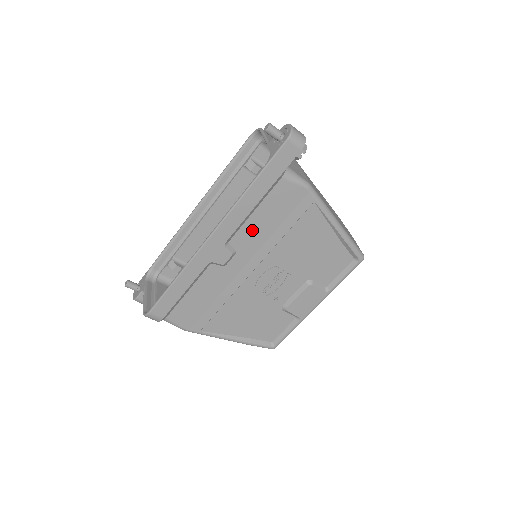
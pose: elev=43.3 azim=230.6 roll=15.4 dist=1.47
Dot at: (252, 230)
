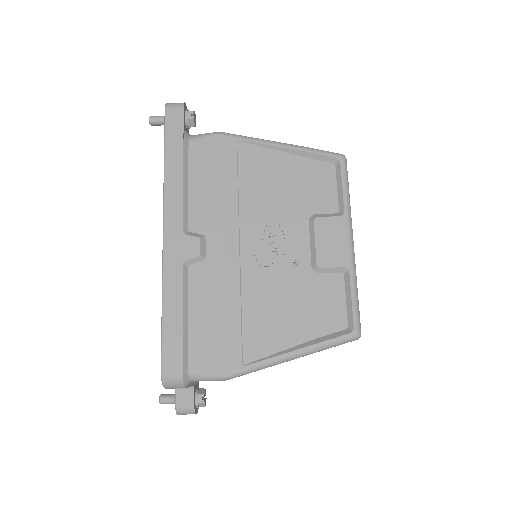
Dot at: (202, 204)
